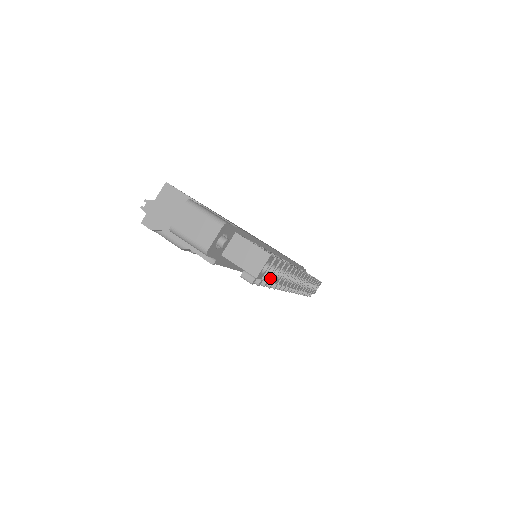
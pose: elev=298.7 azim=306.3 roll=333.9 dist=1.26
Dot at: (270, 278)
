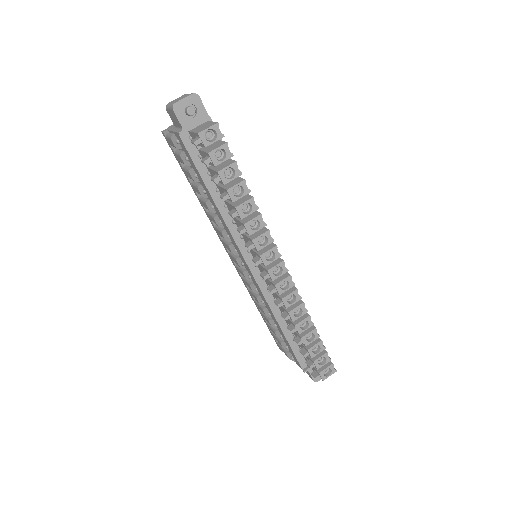
Dot at: (220, 170)
